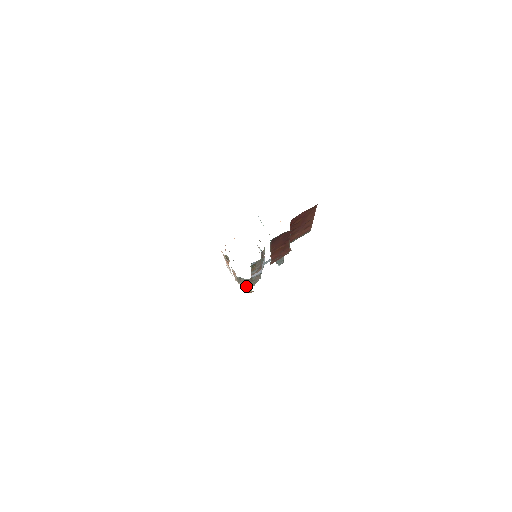
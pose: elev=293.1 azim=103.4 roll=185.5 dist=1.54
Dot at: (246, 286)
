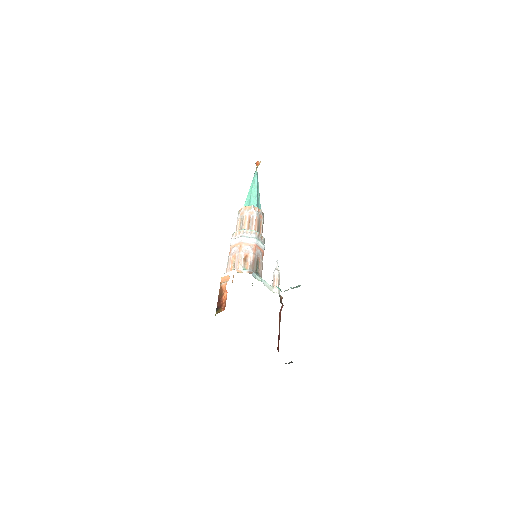
Dot at: occluded
